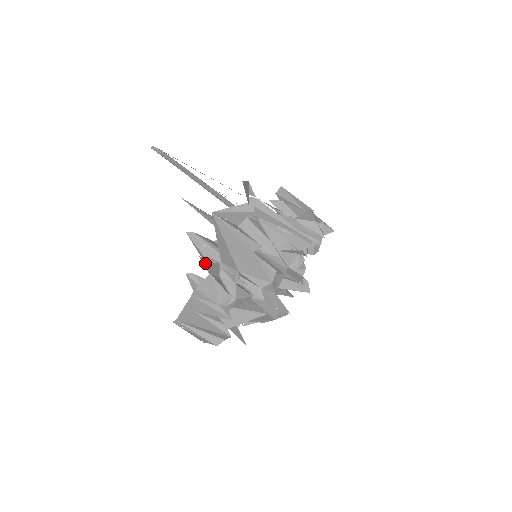
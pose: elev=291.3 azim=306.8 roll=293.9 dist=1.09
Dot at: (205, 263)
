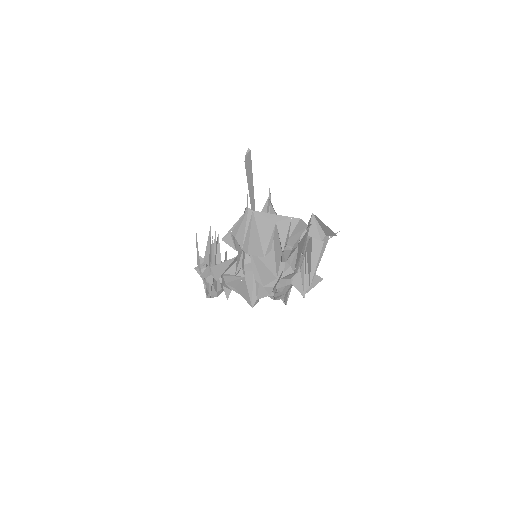
Dot at: occluded
